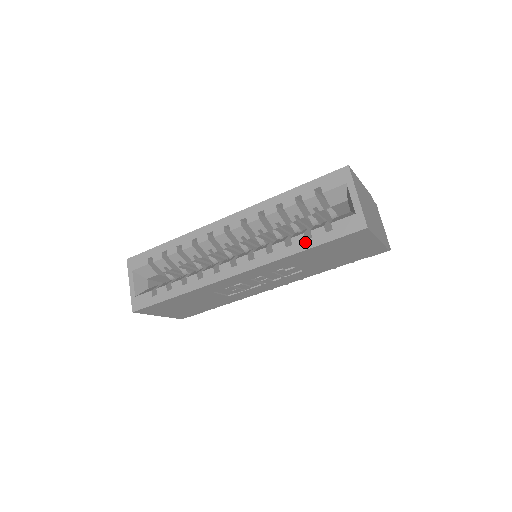
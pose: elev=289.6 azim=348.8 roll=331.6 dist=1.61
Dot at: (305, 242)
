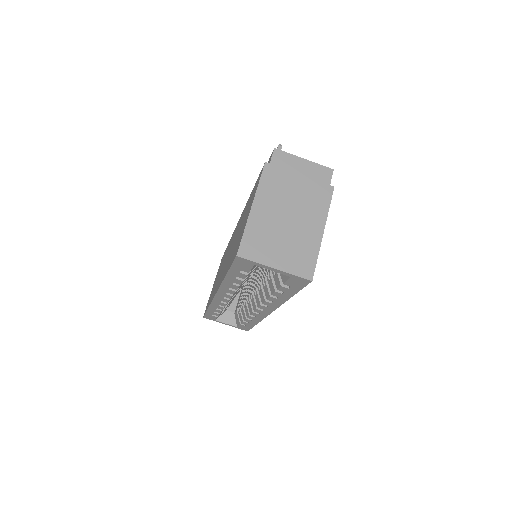
Dot at: (284, 295)
